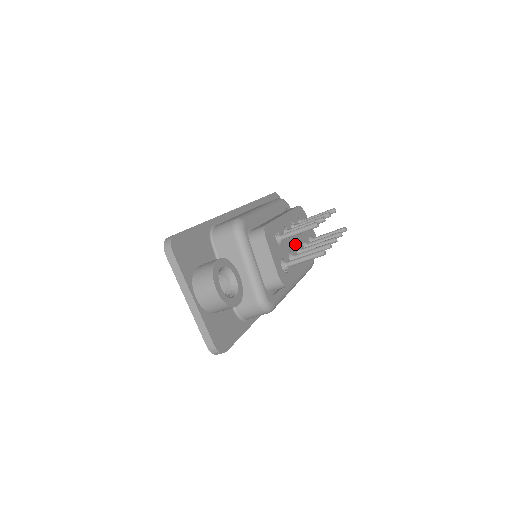
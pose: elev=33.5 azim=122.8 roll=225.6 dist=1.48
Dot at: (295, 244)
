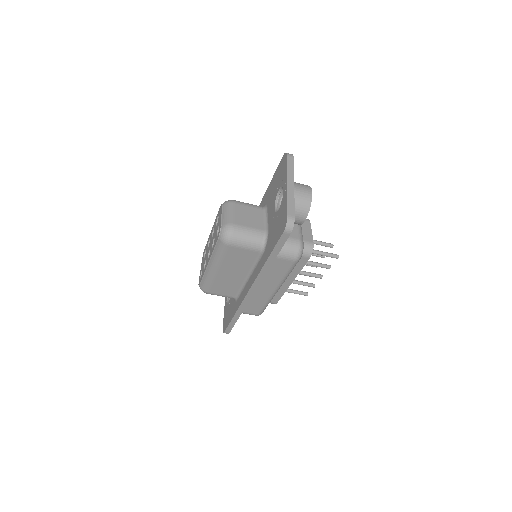
Dot at: occluded
